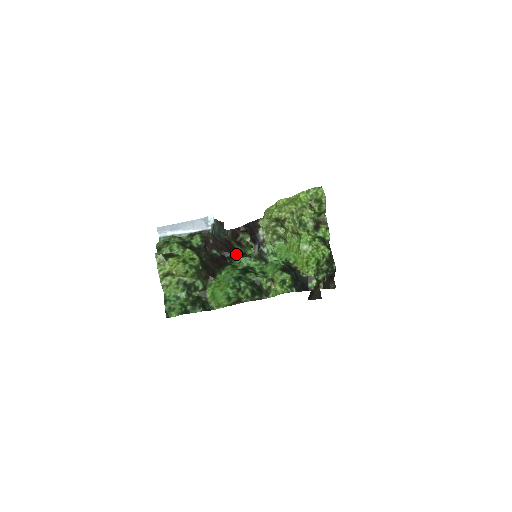
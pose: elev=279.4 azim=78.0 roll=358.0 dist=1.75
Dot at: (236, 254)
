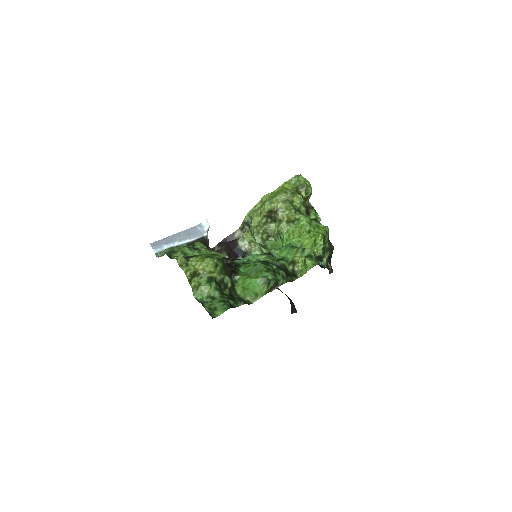
Dot at: (235, 259)
